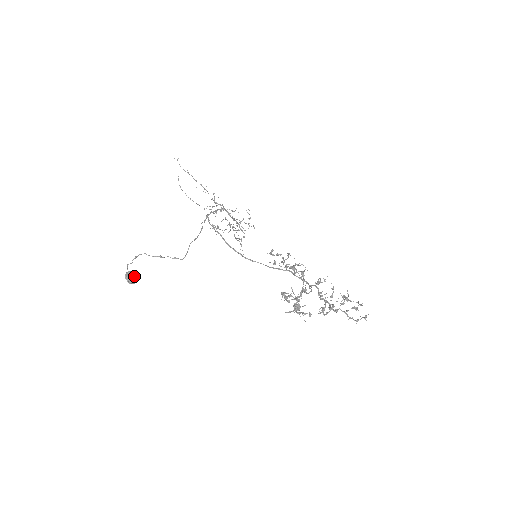
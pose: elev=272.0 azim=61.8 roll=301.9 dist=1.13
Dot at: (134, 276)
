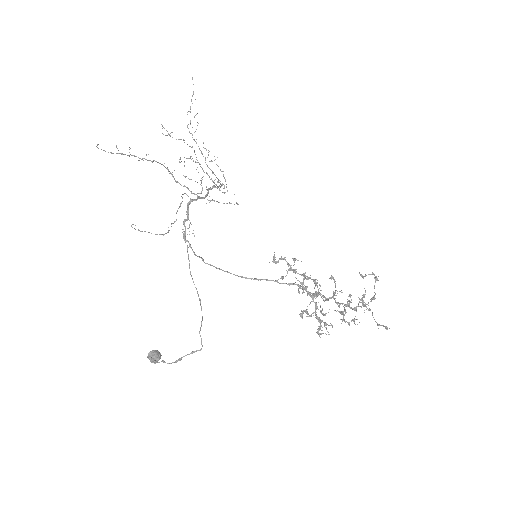
Dot at: (157, 358)
